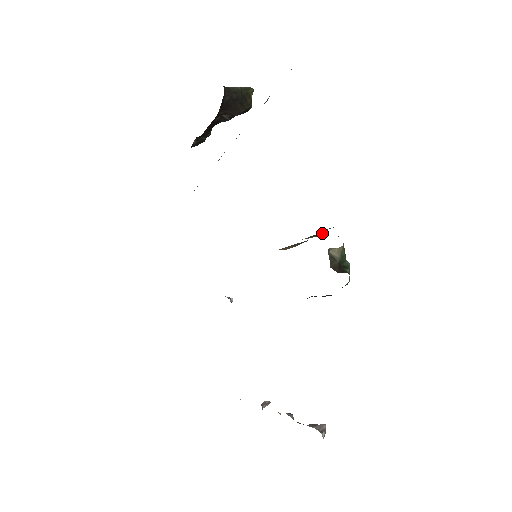
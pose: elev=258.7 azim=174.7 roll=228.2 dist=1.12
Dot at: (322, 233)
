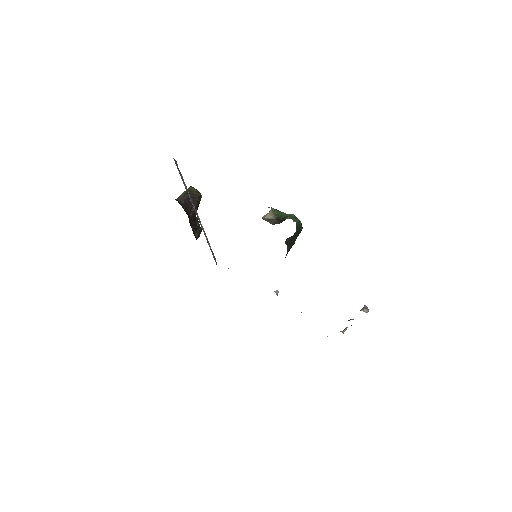
Dot at: occluded
